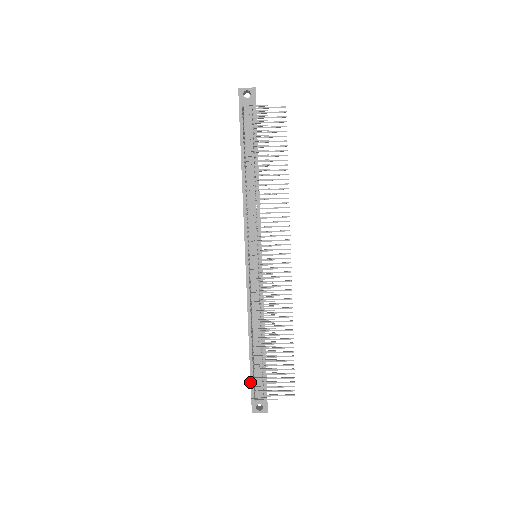
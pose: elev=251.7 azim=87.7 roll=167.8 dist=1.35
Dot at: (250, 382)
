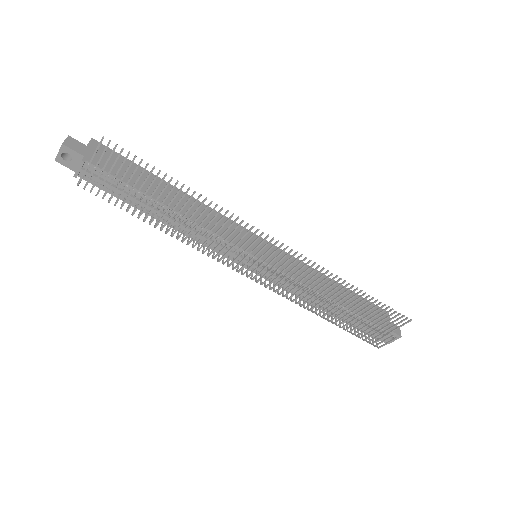
Dot at: occluded
